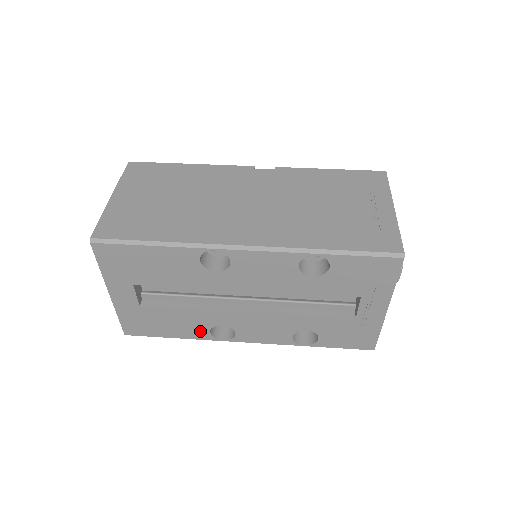
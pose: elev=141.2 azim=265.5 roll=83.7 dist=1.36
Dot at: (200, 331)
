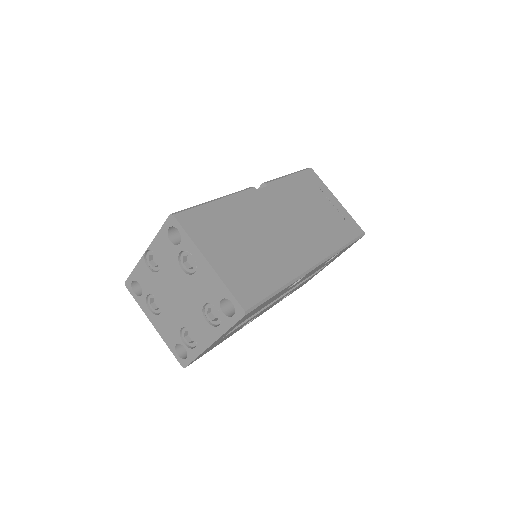
Dot at: (237, 330)
